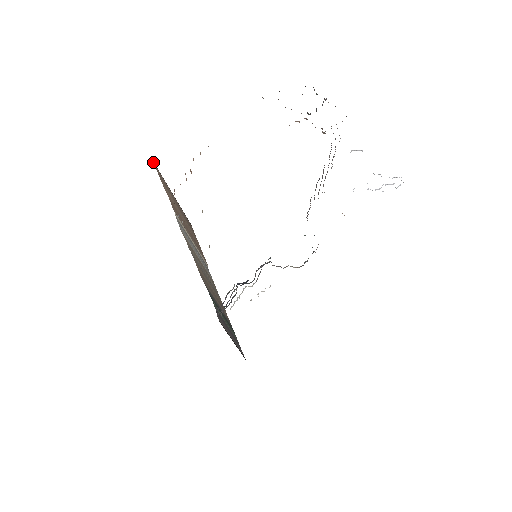
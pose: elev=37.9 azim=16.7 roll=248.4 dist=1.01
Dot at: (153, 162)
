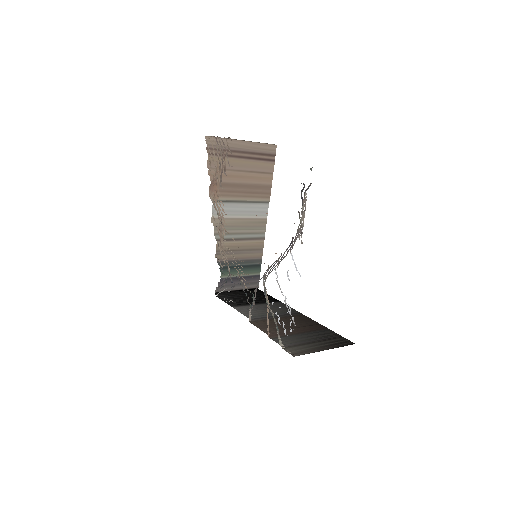
Dot at: (207, 140)
